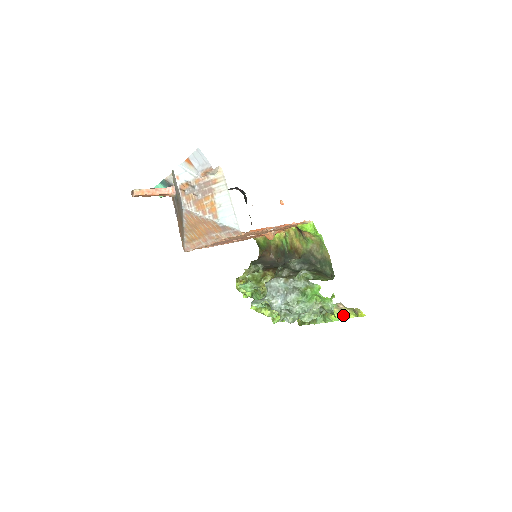
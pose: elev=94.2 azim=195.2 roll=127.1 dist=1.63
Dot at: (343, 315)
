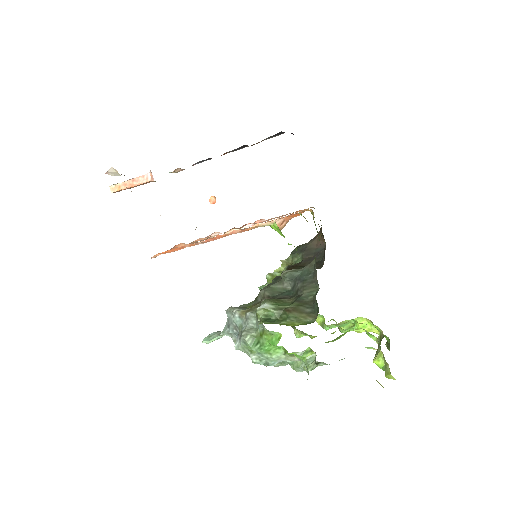
Dot at: occluded
